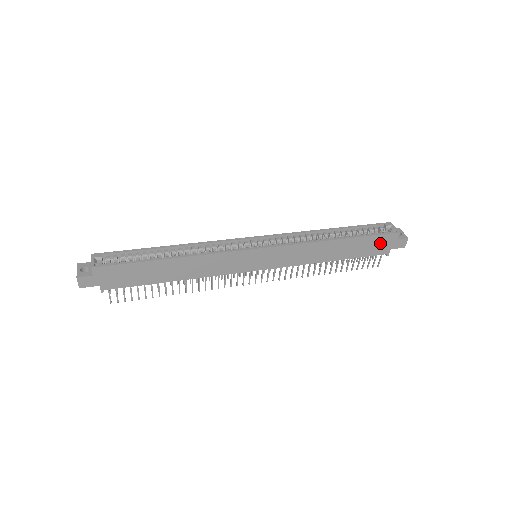
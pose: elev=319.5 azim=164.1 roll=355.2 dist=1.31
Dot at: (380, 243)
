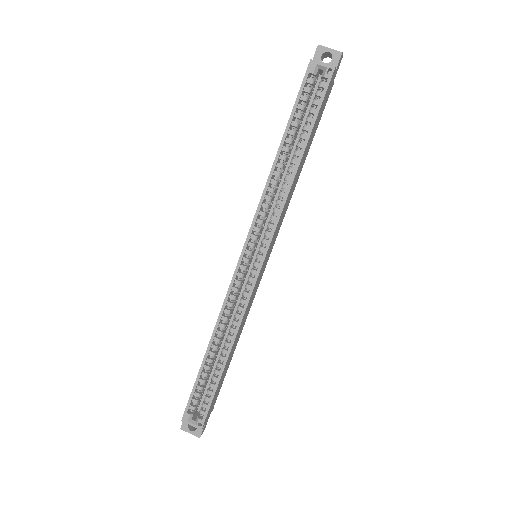
Dot at: (325, 98)
